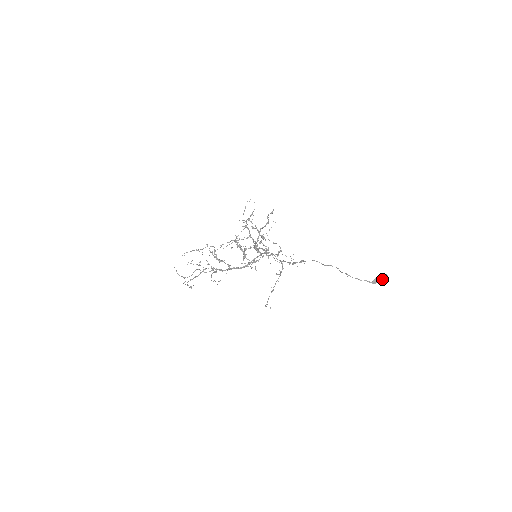
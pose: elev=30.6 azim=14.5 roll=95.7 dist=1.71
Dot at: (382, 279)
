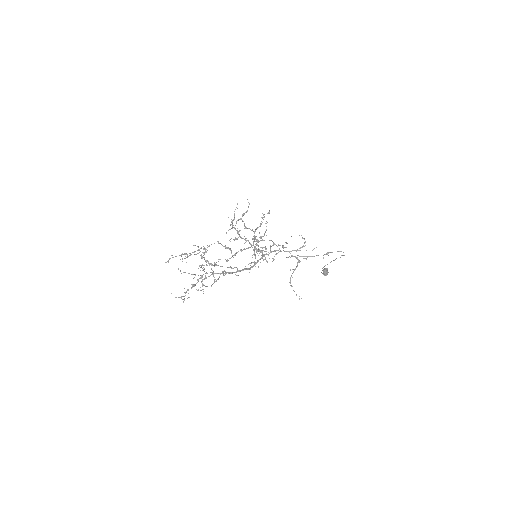
Dot at: (327, 272)
